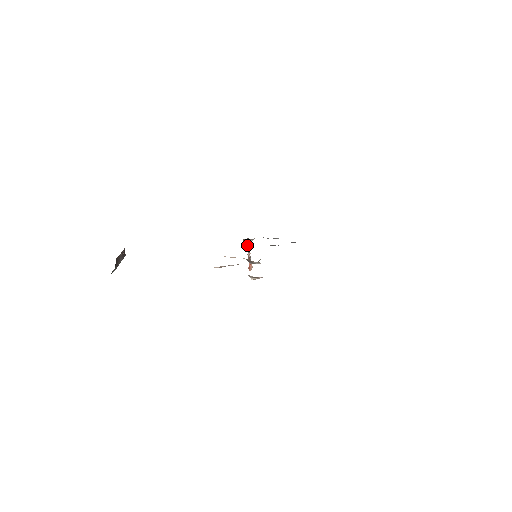
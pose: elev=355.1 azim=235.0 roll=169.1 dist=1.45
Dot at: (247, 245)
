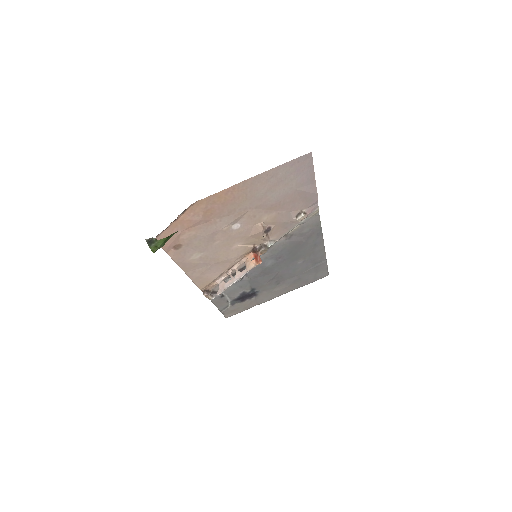
Dot at: (223, 279)
